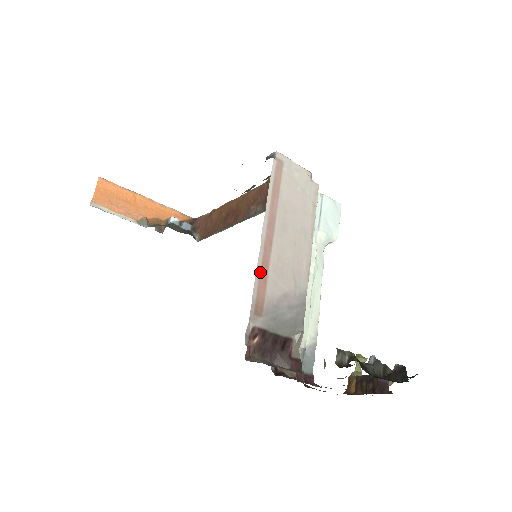
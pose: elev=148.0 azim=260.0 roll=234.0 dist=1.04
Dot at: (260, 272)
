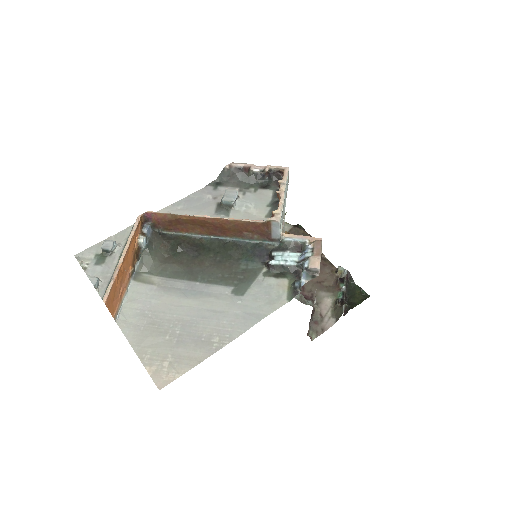
Dot at: occluded
